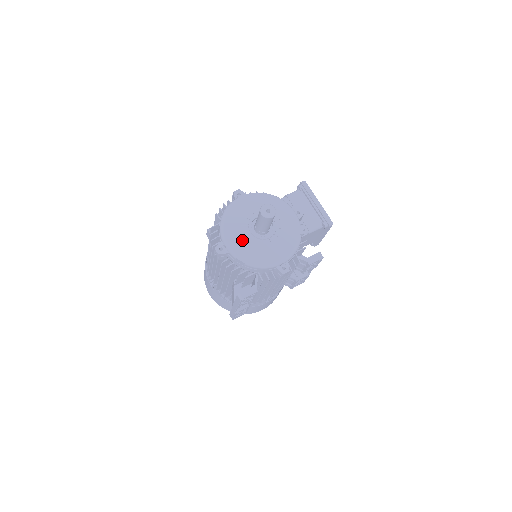
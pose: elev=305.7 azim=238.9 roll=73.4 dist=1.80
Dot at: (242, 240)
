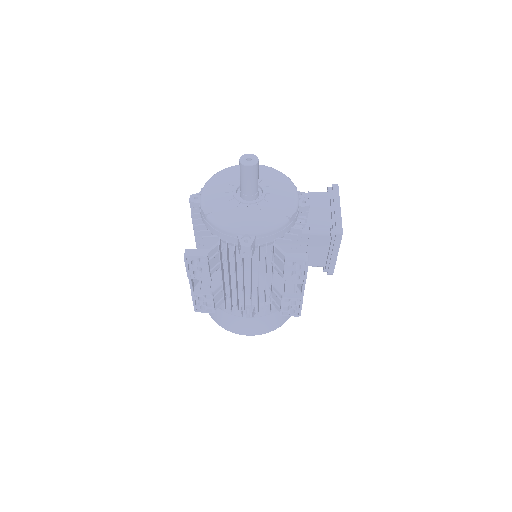
Dot at: (219, 195)
